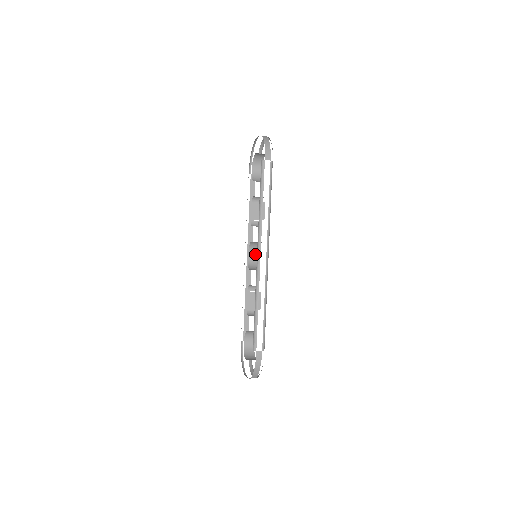
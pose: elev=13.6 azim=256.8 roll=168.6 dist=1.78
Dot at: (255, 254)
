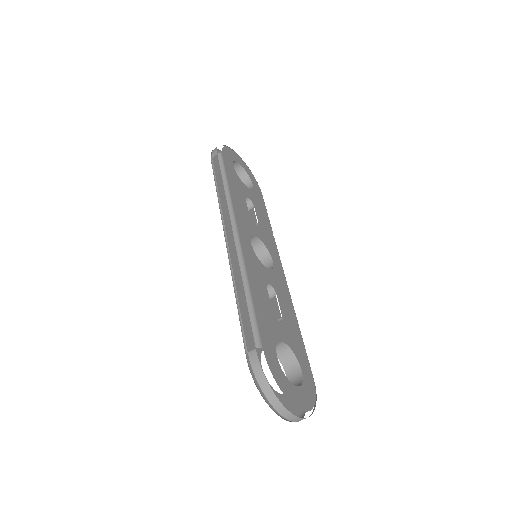
Dot at: (268, 261)
